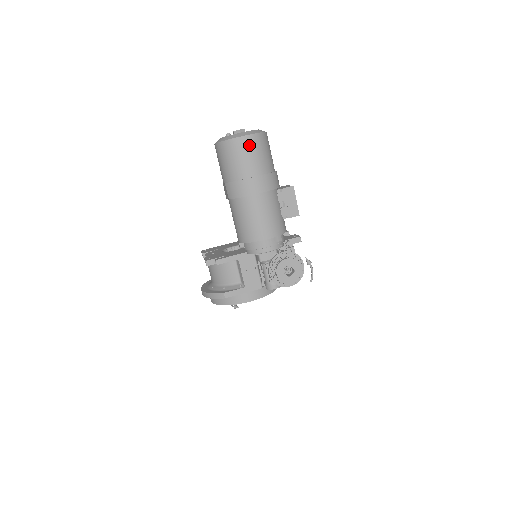
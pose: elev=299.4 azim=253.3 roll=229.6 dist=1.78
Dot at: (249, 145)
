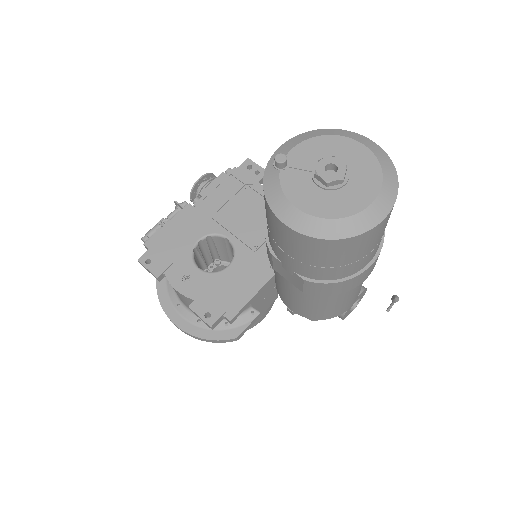
Dot at: (384, 226)
